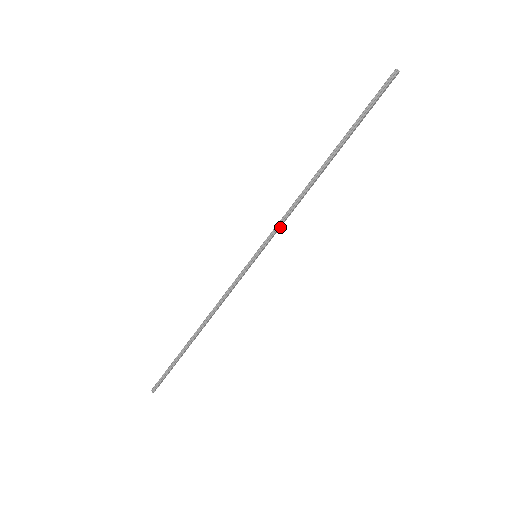
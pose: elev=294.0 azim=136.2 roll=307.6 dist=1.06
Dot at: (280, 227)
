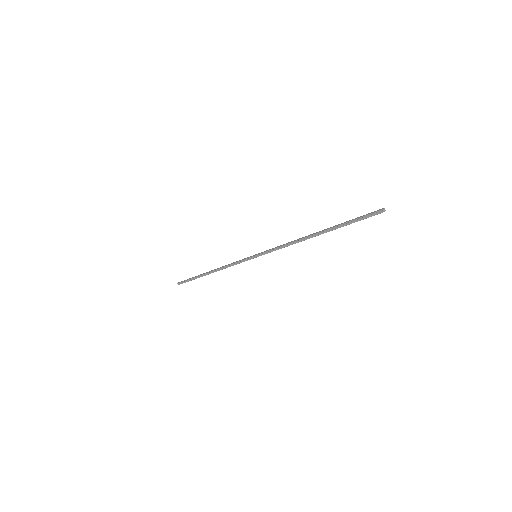
Dot at: (276, 249)
